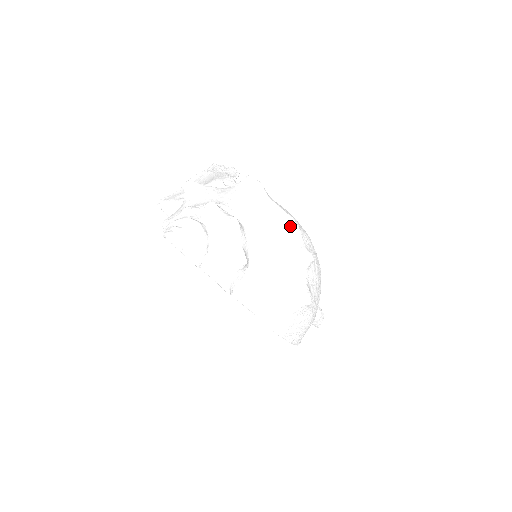
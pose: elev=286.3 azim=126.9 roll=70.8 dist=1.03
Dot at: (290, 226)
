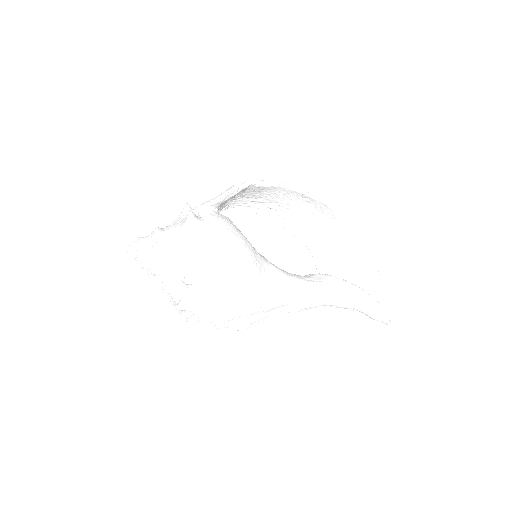
Dot at: (186, 256)
